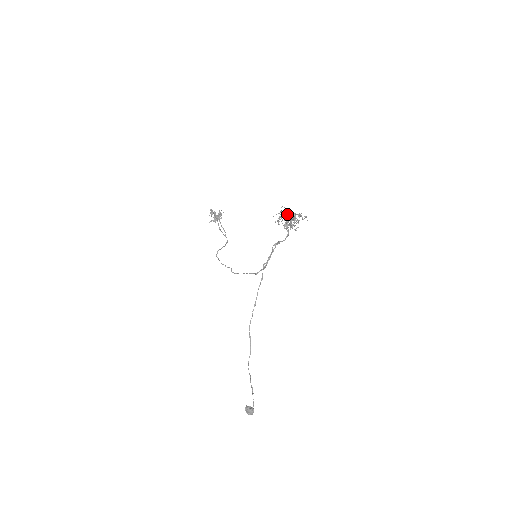
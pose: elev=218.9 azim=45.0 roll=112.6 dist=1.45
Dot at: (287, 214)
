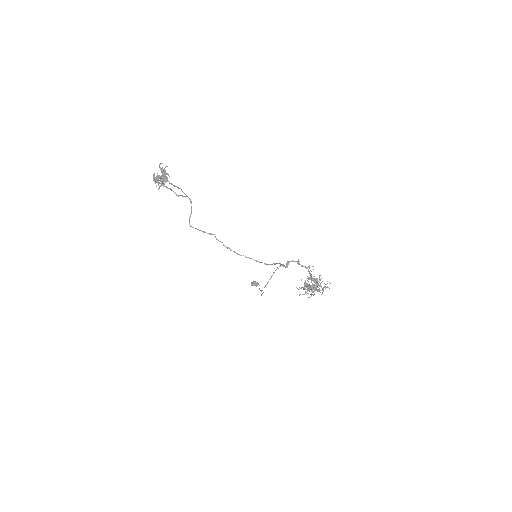
Dot at: (313, 291)
